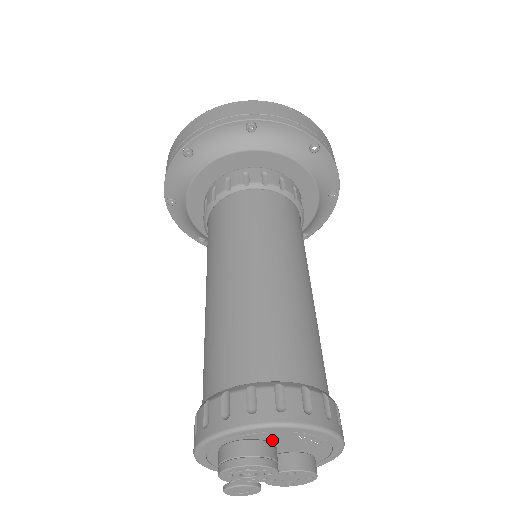
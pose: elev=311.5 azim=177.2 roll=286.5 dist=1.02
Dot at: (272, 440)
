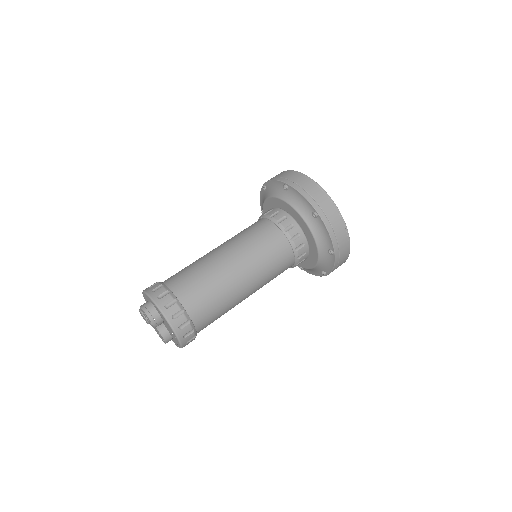
Dot at: (163, 320)
